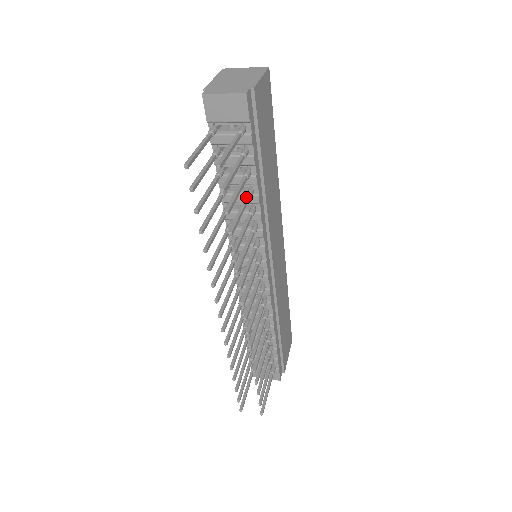
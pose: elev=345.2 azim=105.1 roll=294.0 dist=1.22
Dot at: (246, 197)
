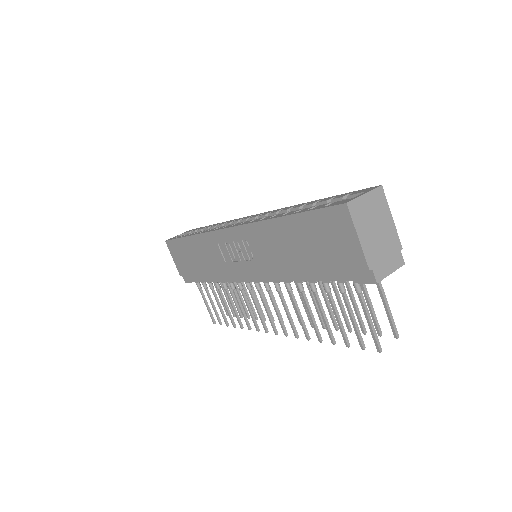
Dot at: (334, 284)
